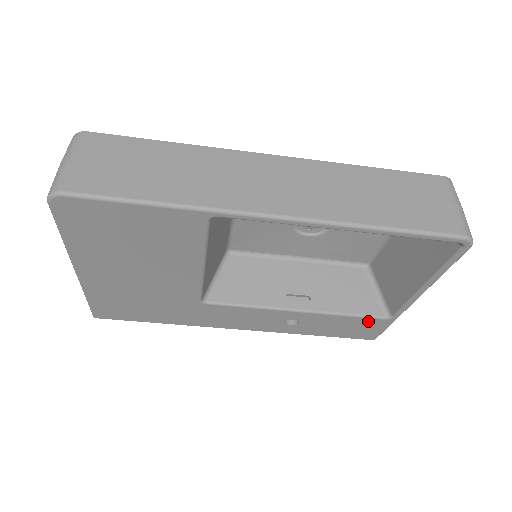
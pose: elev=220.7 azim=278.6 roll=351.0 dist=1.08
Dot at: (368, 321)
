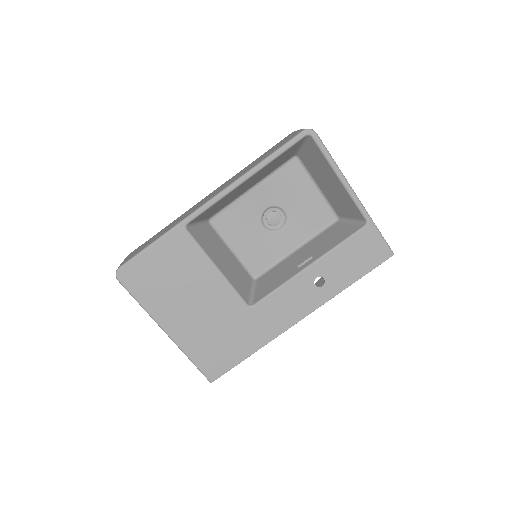
Dot at: (359, 238)
